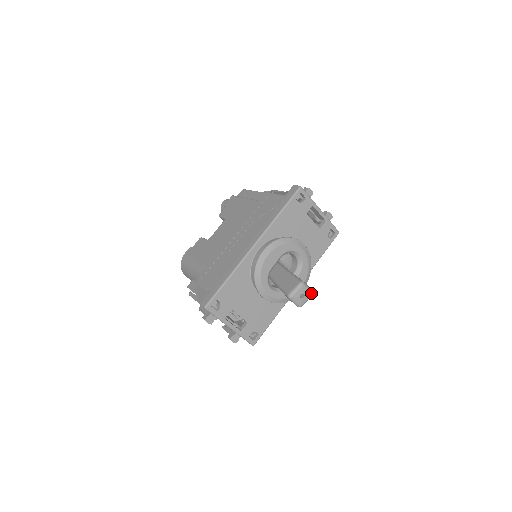
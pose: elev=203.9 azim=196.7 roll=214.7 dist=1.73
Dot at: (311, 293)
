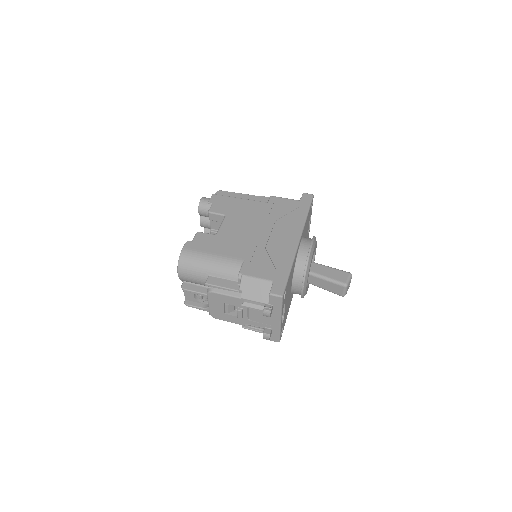
Dot at: occluded
